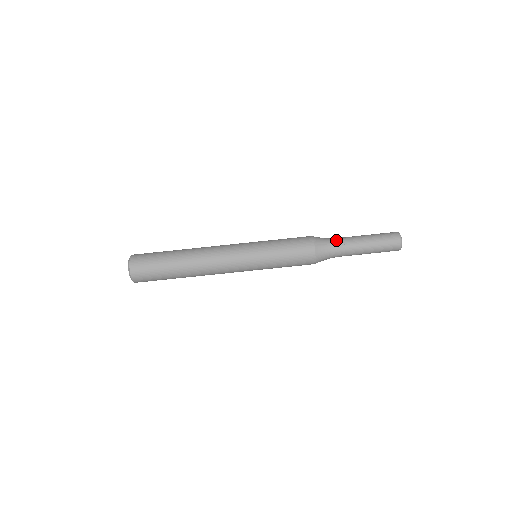
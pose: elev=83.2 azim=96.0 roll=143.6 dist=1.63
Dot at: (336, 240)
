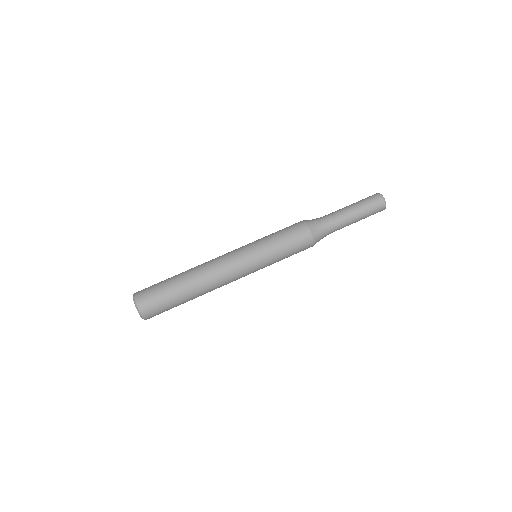
Dot at: (324, 216)
